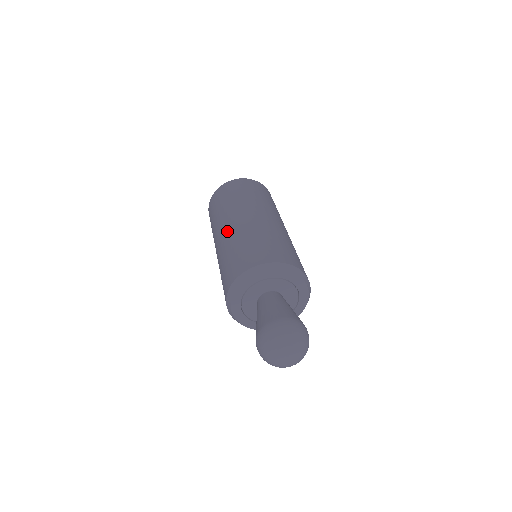
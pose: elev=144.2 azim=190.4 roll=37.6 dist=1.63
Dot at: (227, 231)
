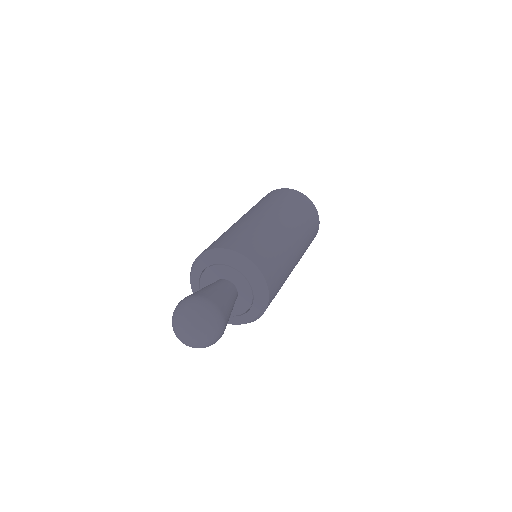
Dot at: occluded
